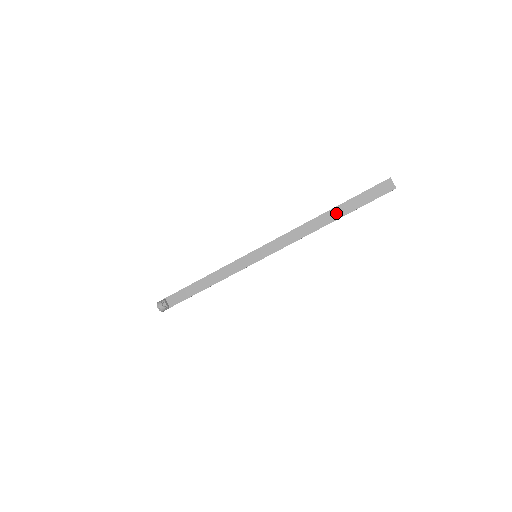
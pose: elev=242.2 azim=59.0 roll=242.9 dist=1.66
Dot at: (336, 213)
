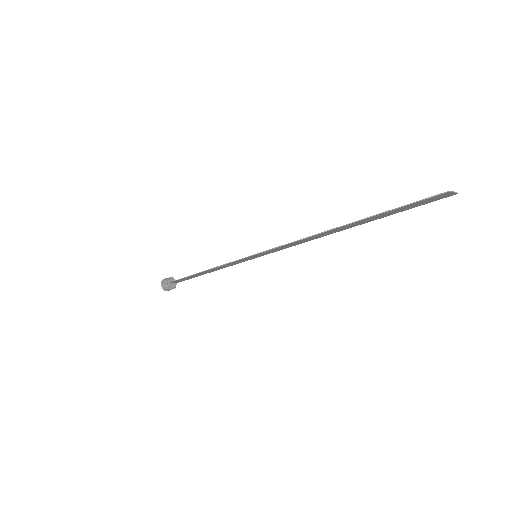
Dot at: (358, 224)
